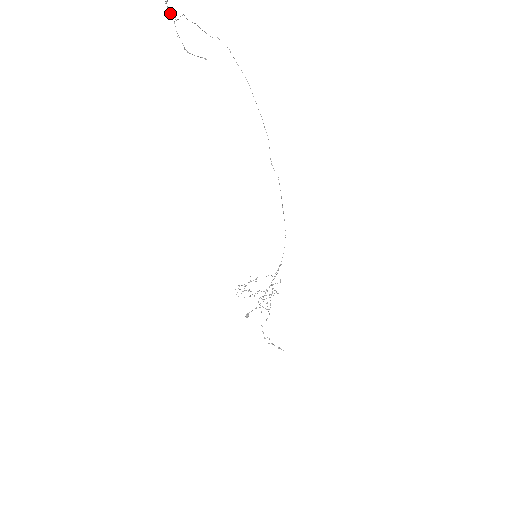
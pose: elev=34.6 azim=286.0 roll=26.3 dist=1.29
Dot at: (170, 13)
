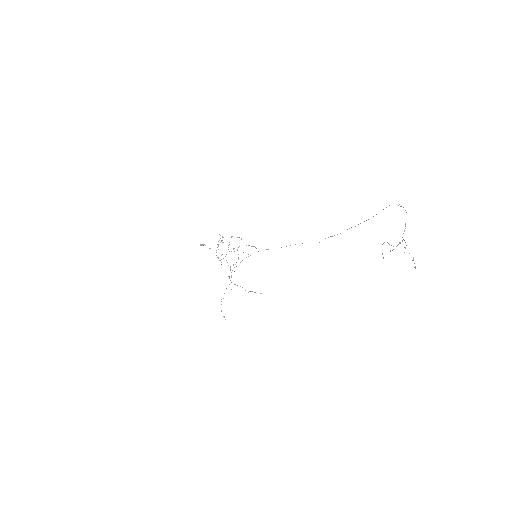
Dot at: occluded
